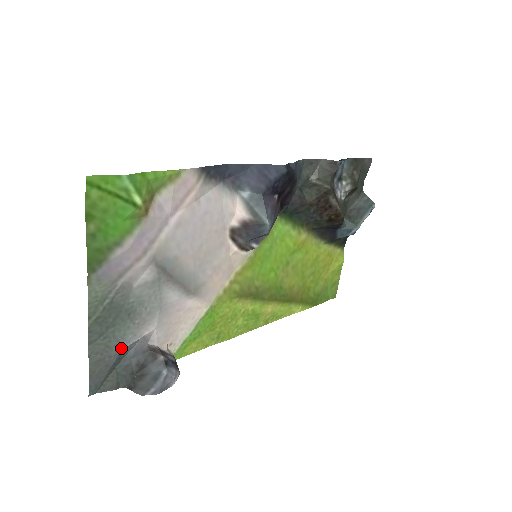
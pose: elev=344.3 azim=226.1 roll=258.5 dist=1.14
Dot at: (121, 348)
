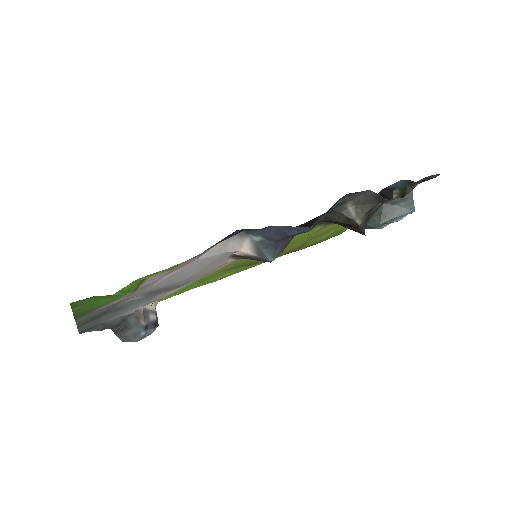
Dot at: occluded
